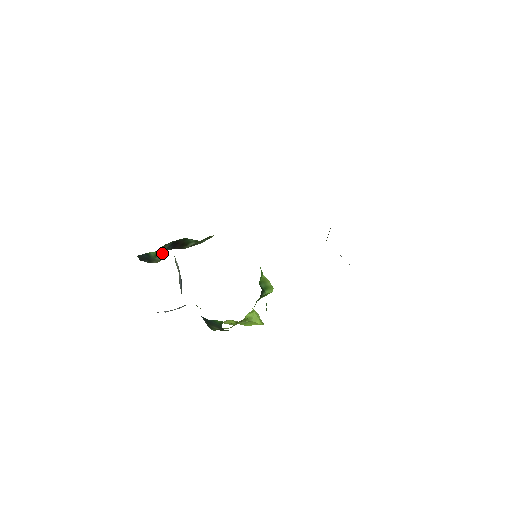
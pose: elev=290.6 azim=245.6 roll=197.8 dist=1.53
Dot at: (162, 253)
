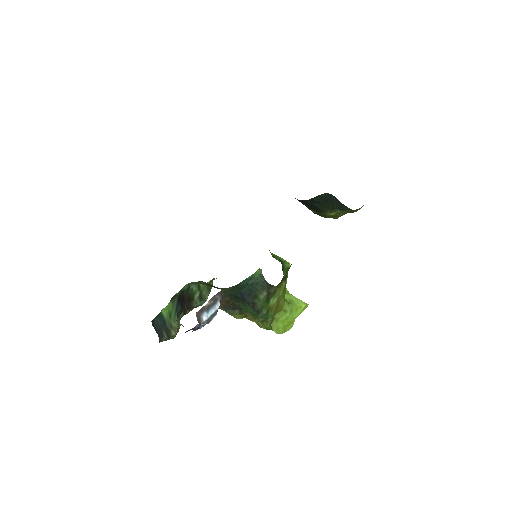
Dot at: (174, 315)
